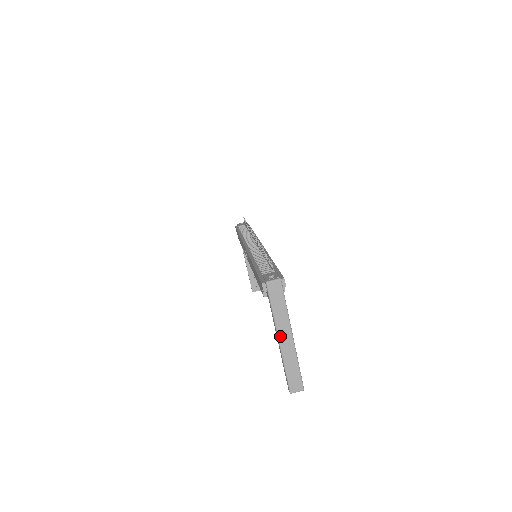
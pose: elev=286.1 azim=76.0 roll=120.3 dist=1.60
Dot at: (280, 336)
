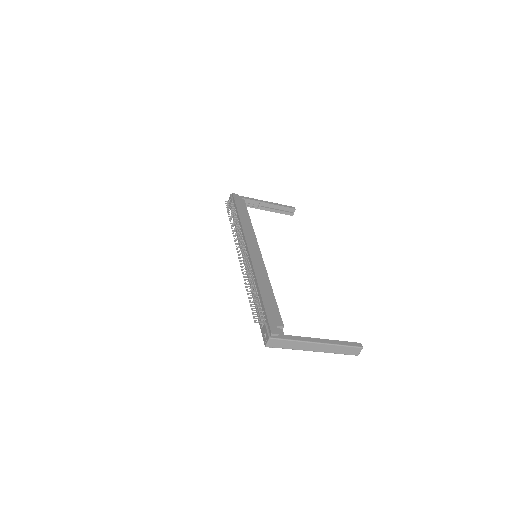
Dot at: (311, 350)
